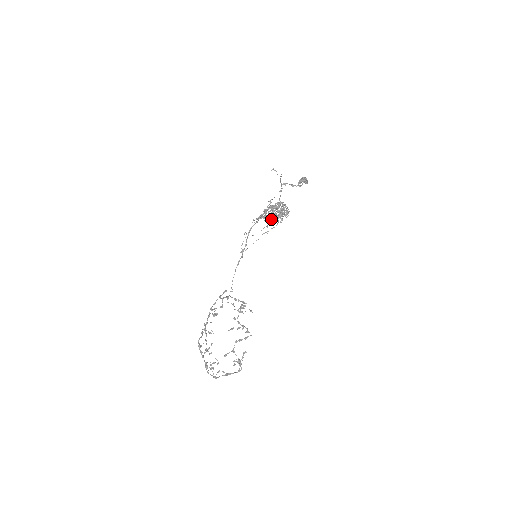
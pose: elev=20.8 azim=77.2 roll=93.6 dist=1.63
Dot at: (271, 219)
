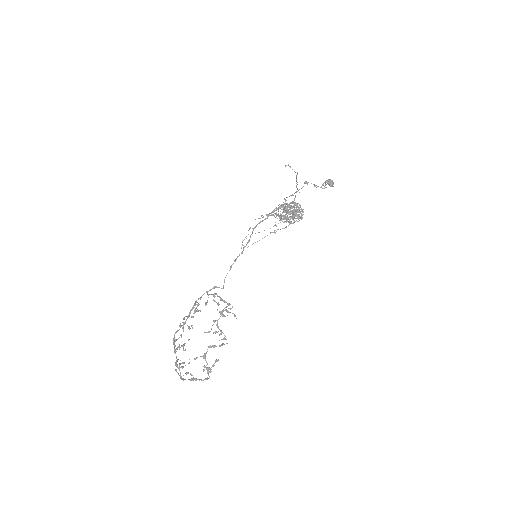
Dot at: (282, 219)
